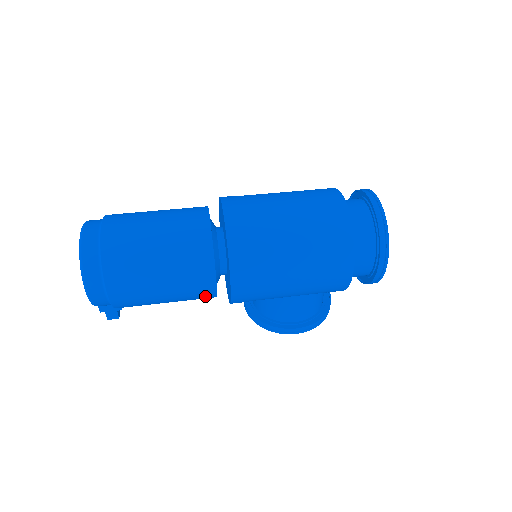
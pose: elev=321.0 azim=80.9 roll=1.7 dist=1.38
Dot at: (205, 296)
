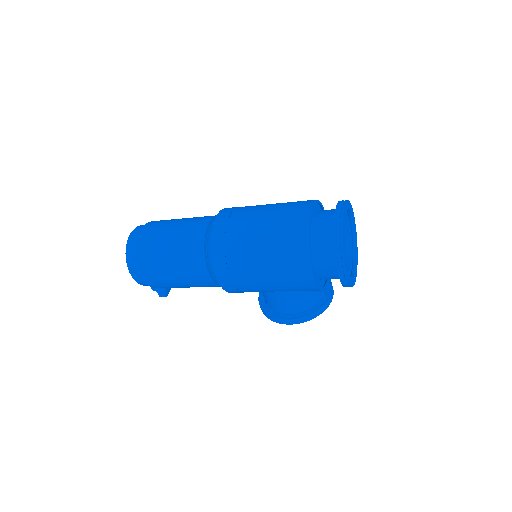
Dot at: (208, 285)
